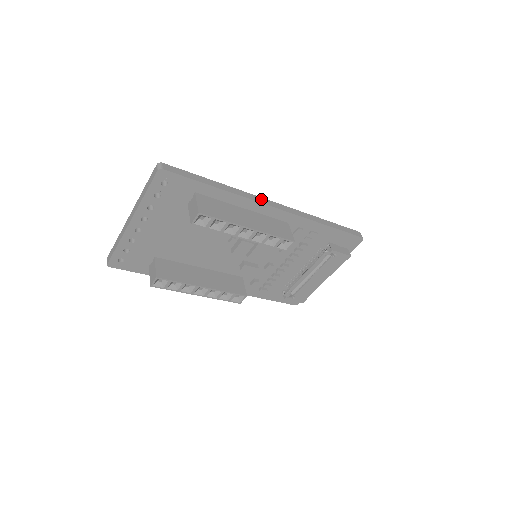
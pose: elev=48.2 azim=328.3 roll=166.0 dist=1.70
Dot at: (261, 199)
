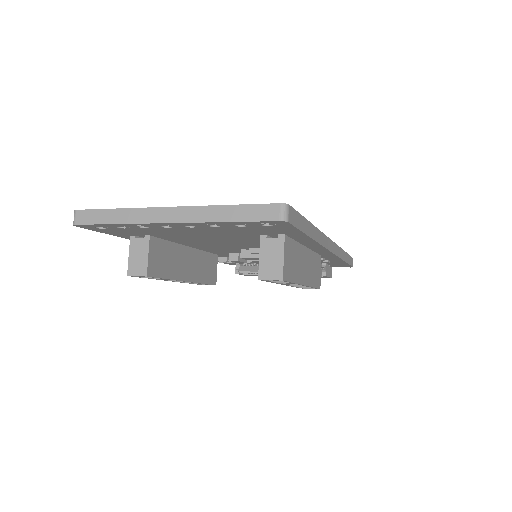
Dot at: (328, 241)
